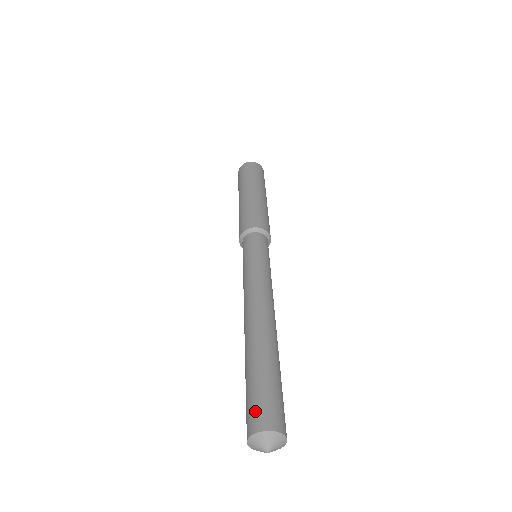
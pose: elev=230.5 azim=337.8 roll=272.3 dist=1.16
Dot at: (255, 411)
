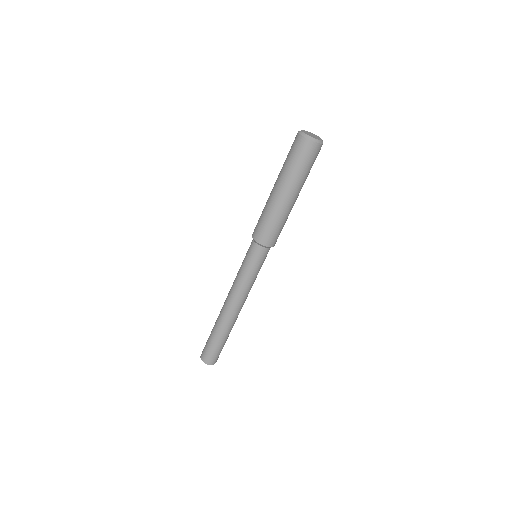
Dot at: (204, 352)
